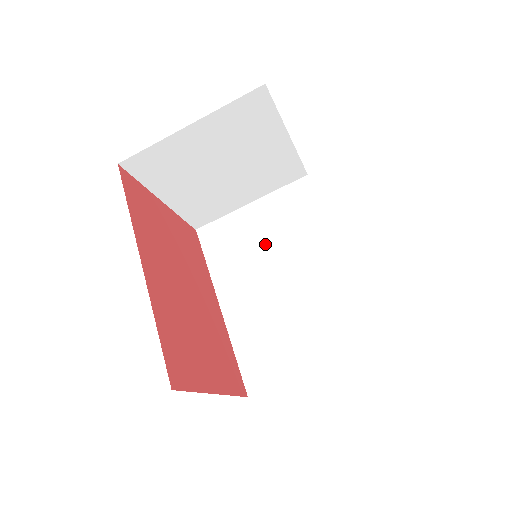
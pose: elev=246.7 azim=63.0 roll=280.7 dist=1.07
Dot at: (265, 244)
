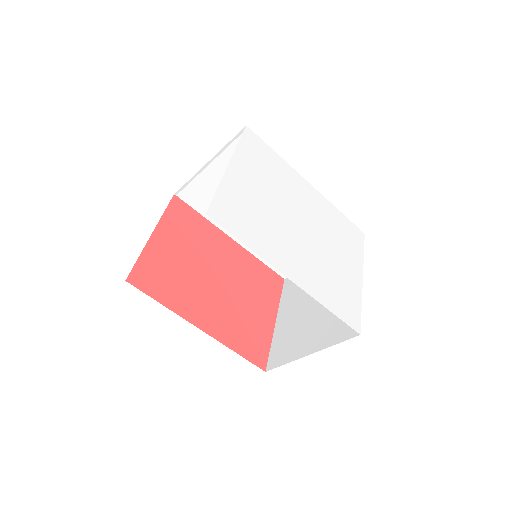
Dot at: occluded
